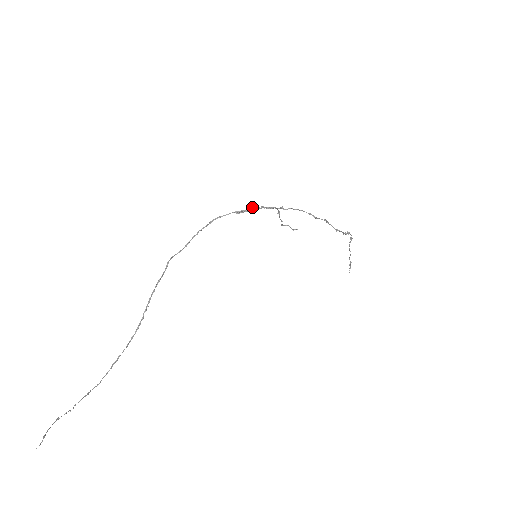
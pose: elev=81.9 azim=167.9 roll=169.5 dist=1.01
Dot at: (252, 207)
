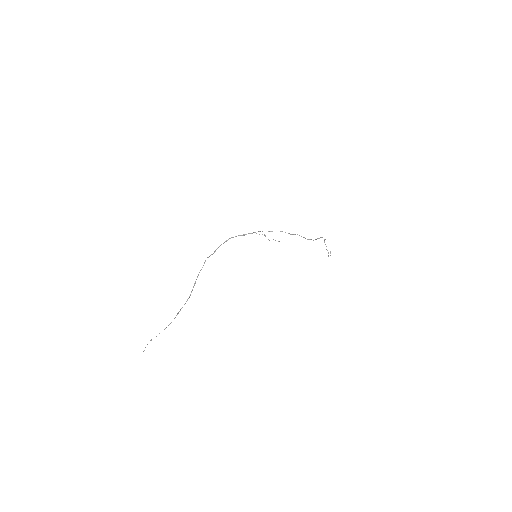
Dot at: occluded
